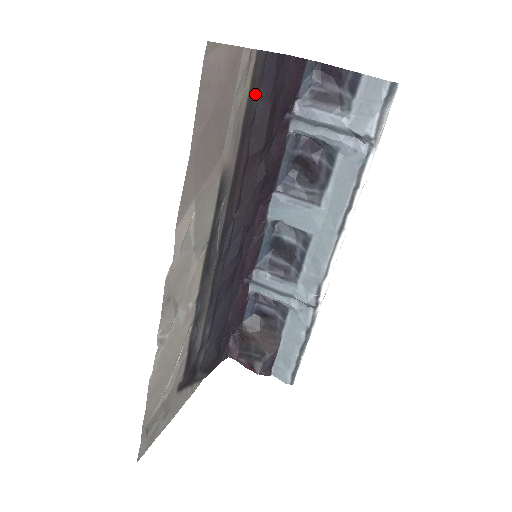
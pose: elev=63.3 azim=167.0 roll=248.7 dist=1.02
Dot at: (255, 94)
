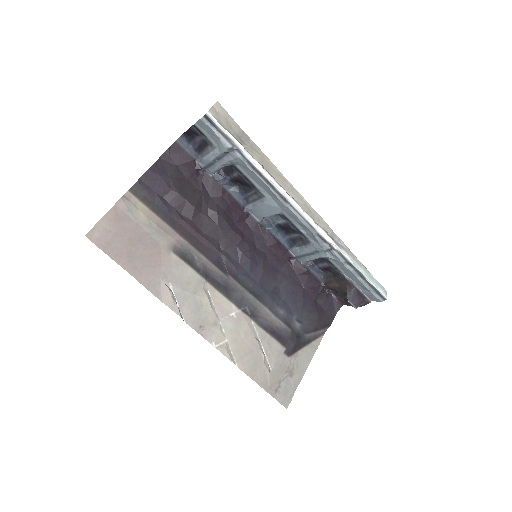
Dot at: (154, 200)
